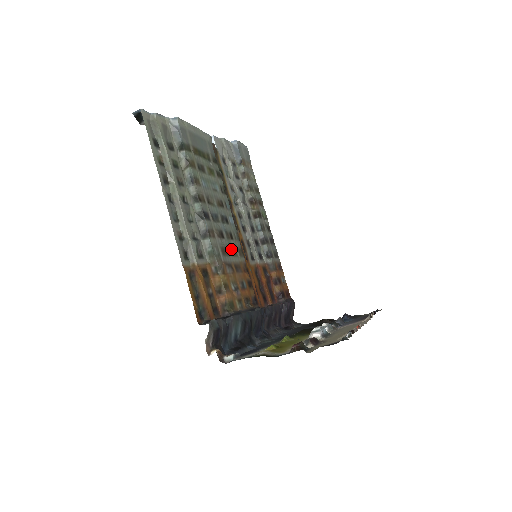
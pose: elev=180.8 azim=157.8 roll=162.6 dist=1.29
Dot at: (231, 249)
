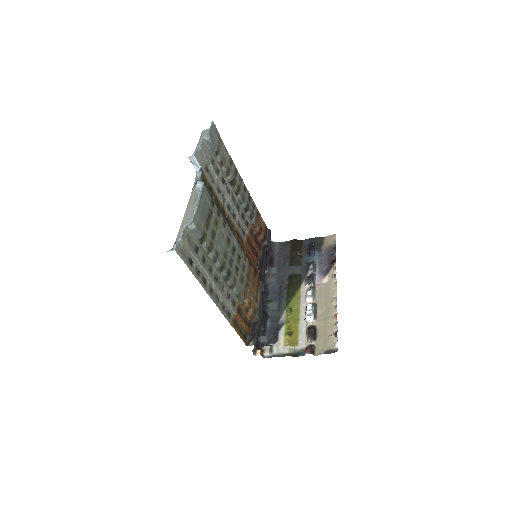
Dot at: (242, 268)
